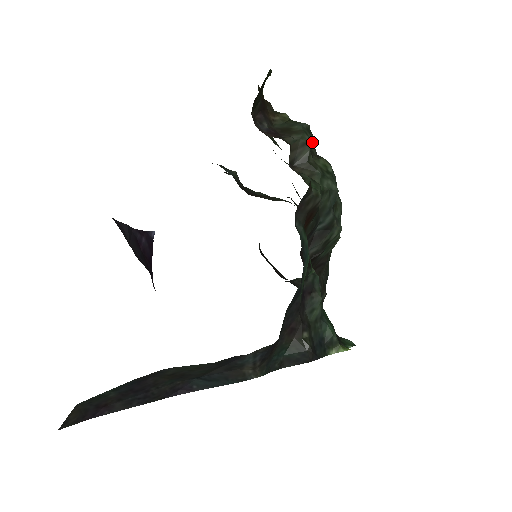
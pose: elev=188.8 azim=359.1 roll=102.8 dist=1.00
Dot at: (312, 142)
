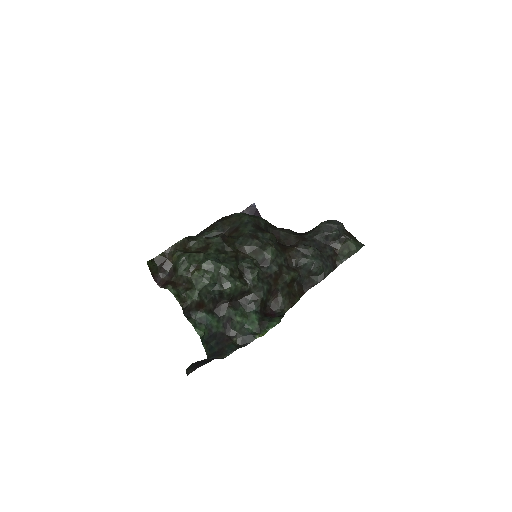
Dot at: (187, 268)
